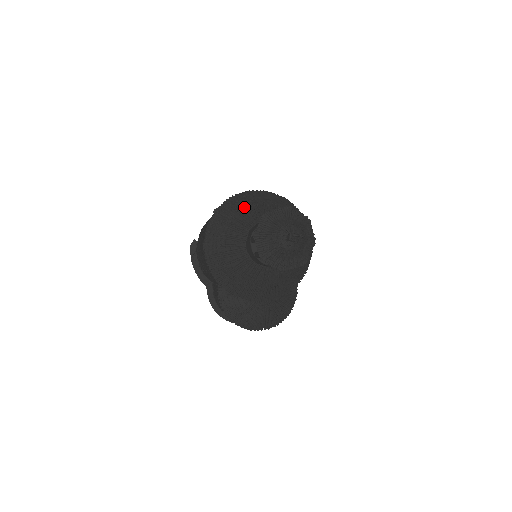
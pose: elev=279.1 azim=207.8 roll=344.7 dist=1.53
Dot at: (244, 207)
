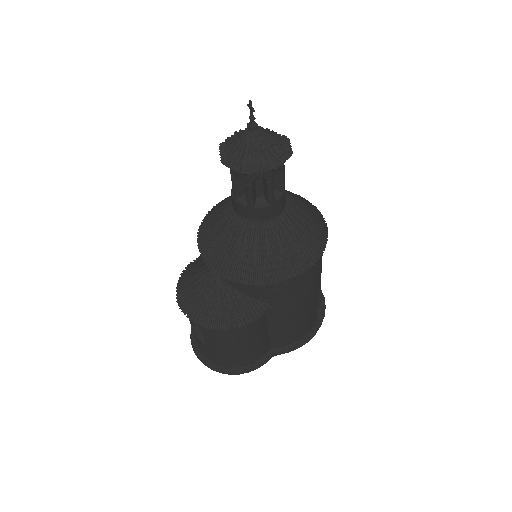
Dot at: occluded
